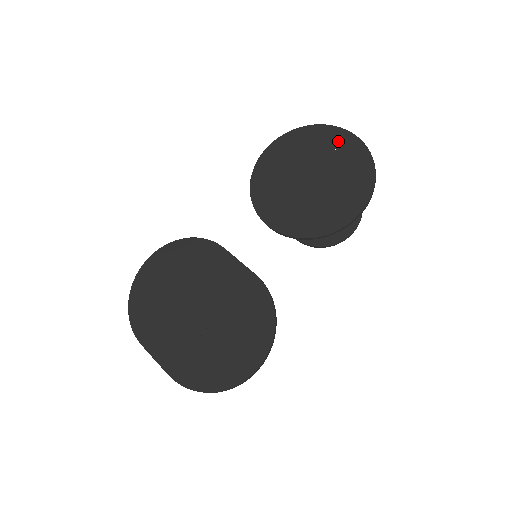
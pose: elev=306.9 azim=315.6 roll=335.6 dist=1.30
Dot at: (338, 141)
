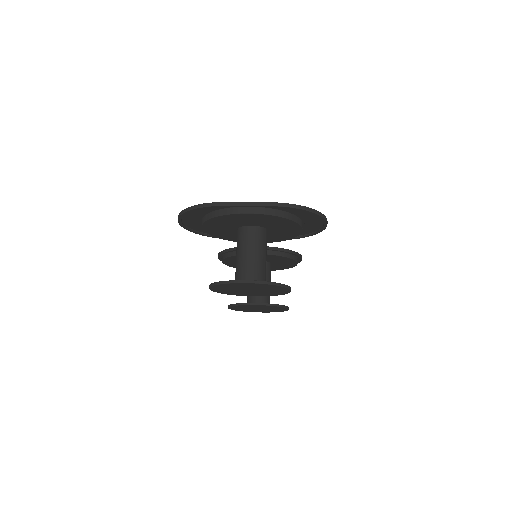
Dot at: occluded
